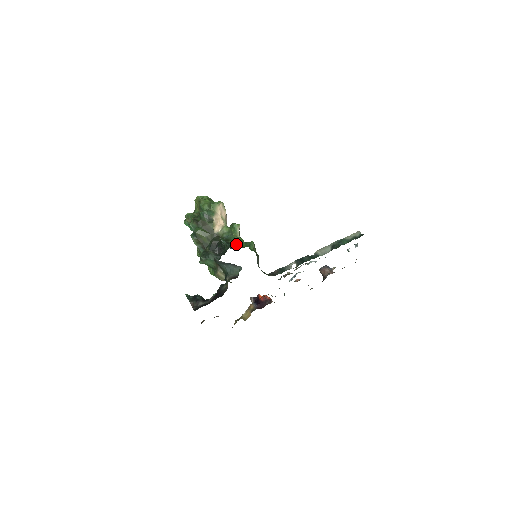
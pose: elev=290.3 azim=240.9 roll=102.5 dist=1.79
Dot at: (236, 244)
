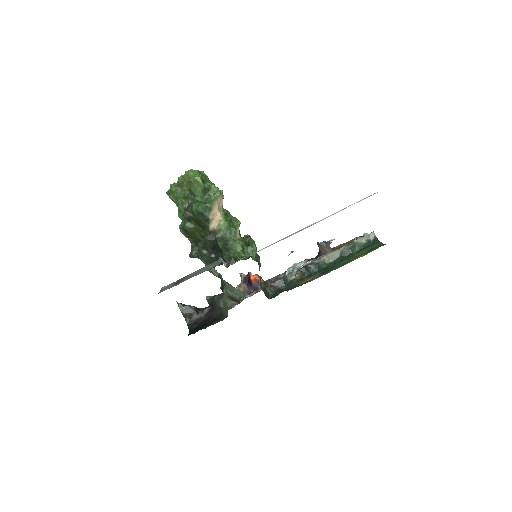
Dot at: (237, 253)
